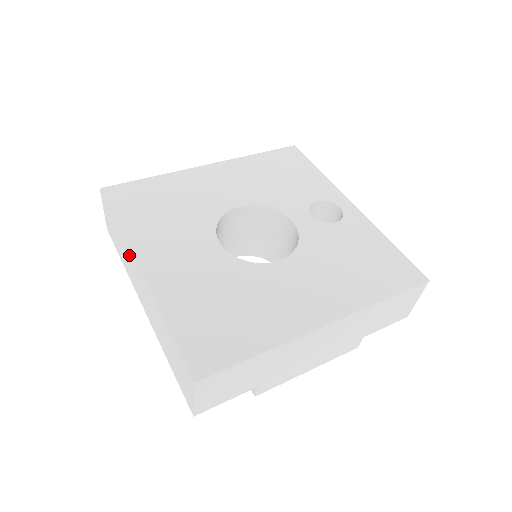
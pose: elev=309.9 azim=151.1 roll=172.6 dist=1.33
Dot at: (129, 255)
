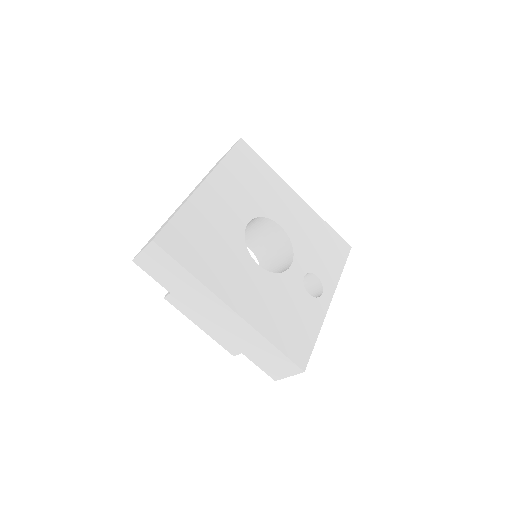
Dot at: occluded
